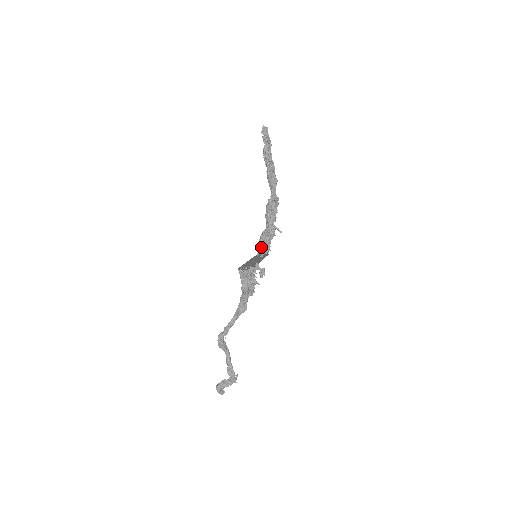
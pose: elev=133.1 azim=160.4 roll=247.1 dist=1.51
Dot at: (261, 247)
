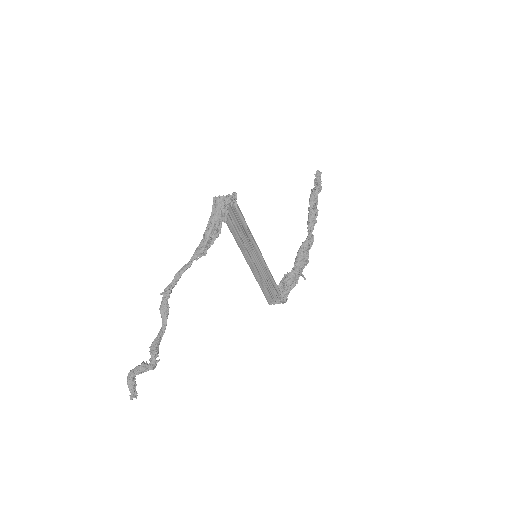
Dot at: occluded
